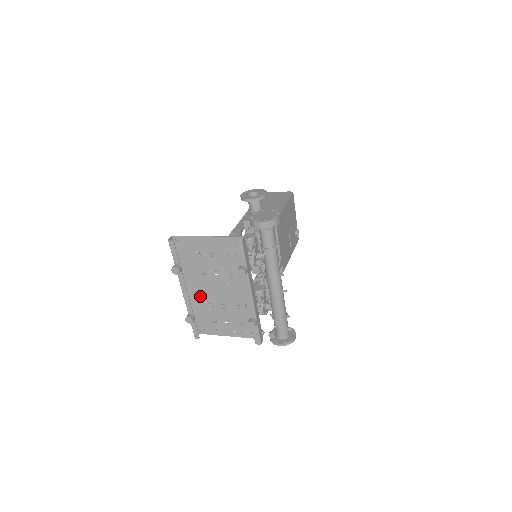
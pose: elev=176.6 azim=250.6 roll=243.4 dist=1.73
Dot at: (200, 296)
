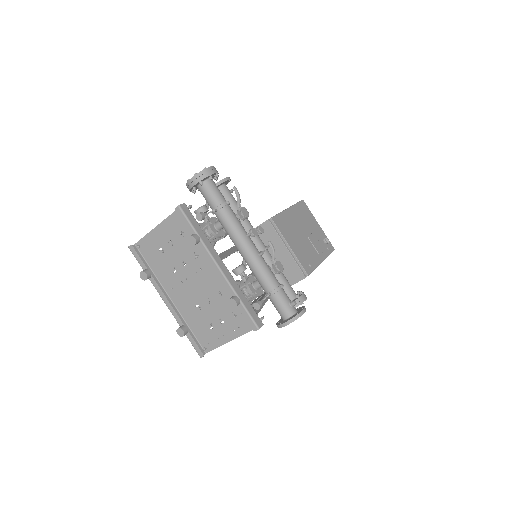
Dot at: (185, 302)
